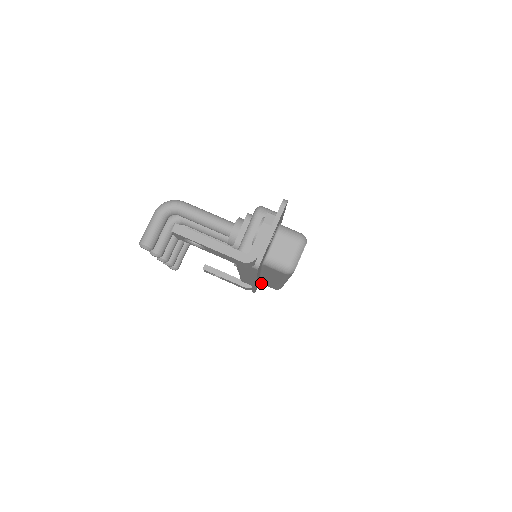
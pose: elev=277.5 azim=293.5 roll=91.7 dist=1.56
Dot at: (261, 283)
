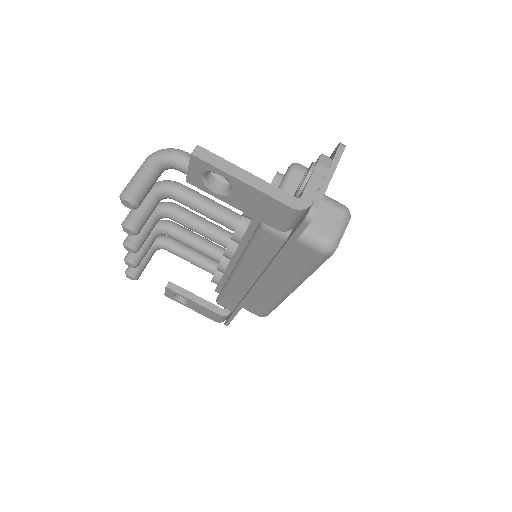
Dot at: (243, 307)
